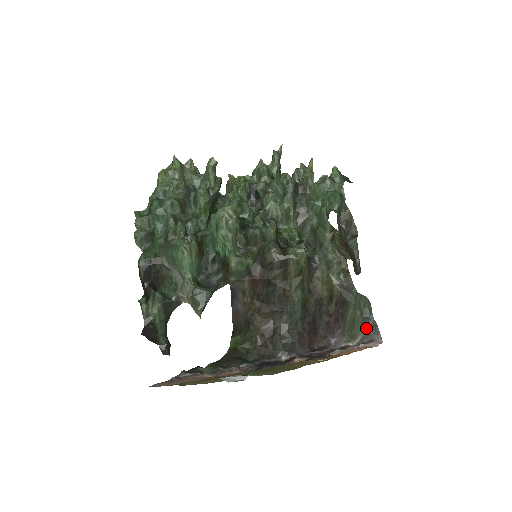
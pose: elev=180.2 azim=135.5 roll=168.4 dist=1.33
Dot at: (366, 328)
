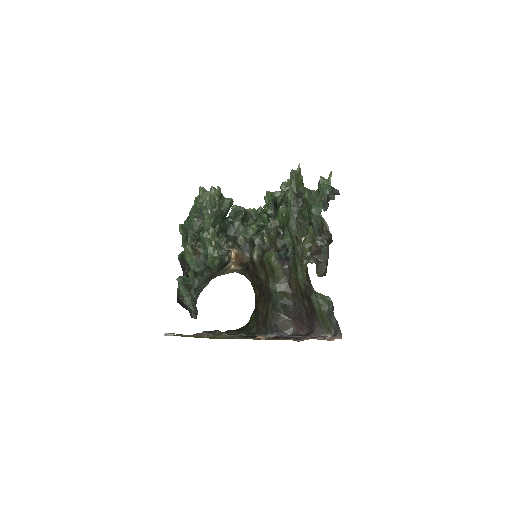
Dot at: (334, 324)
